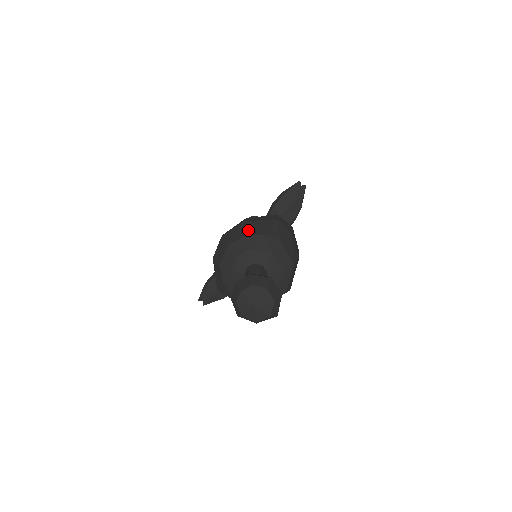
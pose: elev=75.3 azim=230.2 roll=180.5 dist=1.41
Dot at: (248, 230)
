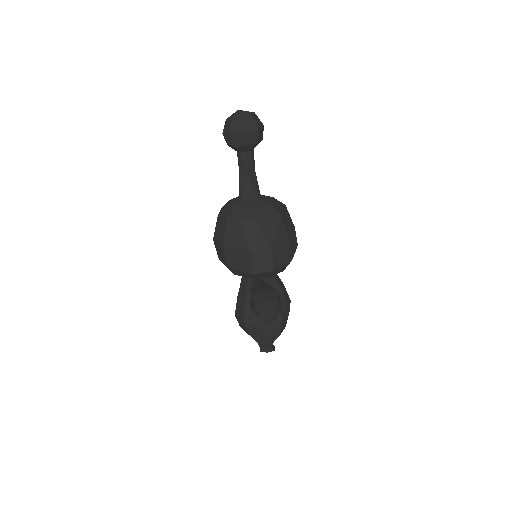
Dot at: occluded
